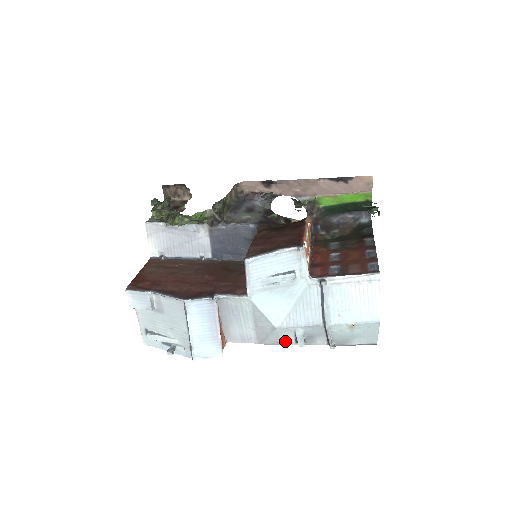
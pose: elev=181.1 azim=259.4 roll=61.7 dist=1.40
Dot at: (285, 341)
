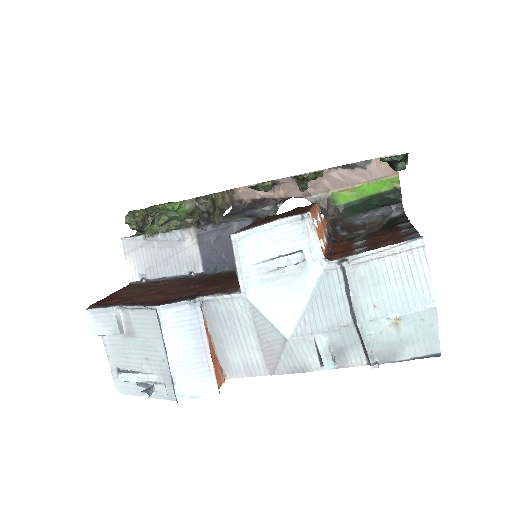
Dot at: (305, 364)
